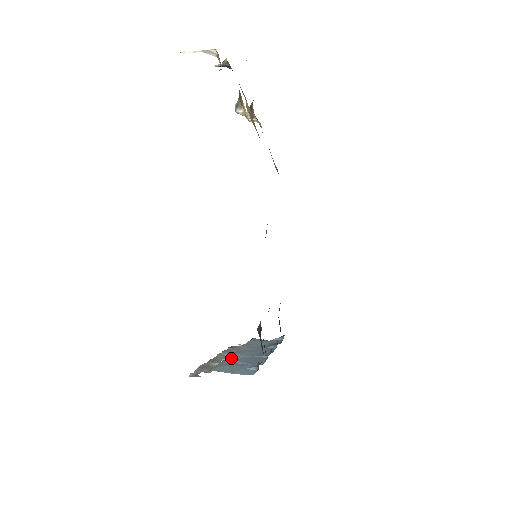
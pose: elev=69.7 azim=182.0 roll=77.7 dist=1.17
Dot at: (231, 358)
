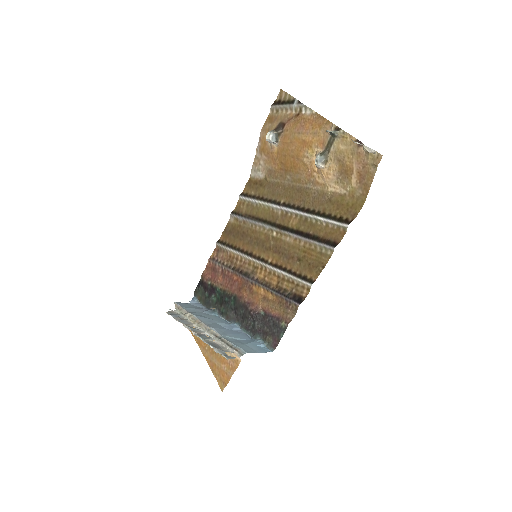
Dot at: (222, 334)
